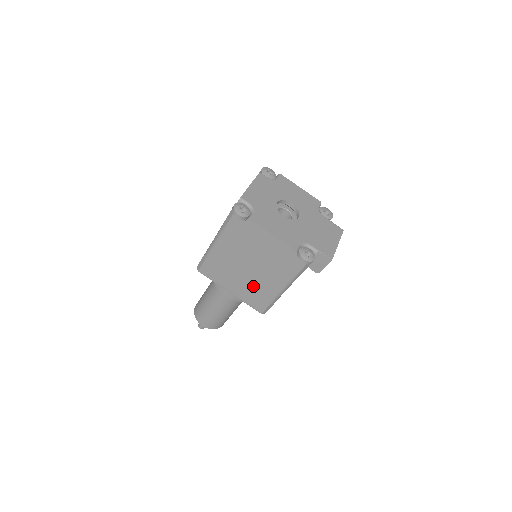
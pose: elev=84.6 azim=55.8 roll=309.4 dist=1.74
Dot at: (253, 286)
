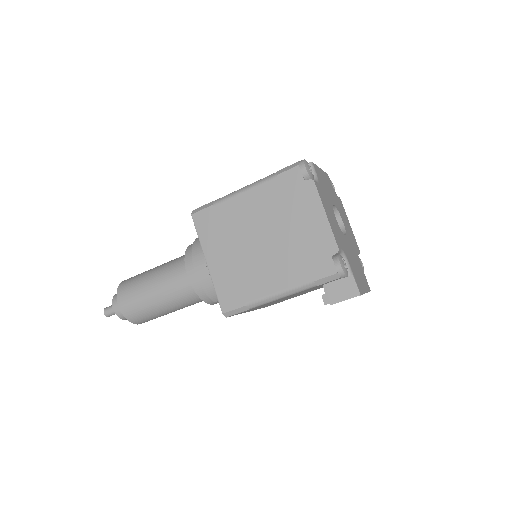
Dot at: (245, 269)
